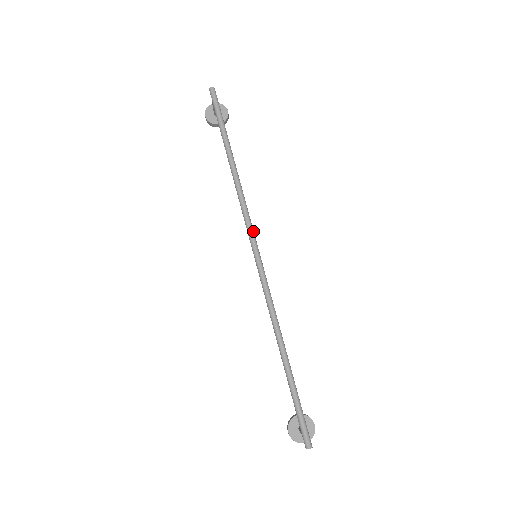
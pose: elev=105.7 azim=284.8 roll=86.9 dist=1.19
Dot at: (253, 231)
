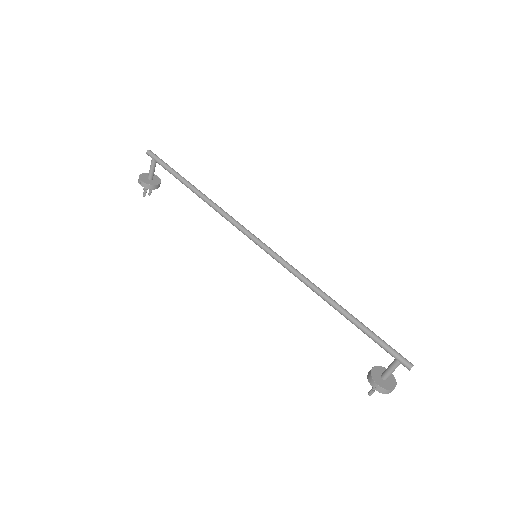
Dot at: (248, 231)
